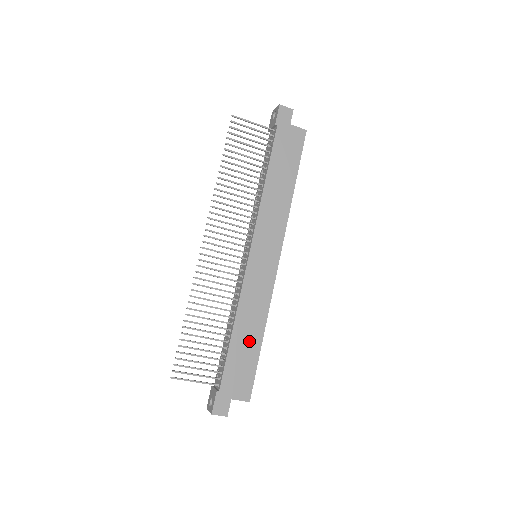
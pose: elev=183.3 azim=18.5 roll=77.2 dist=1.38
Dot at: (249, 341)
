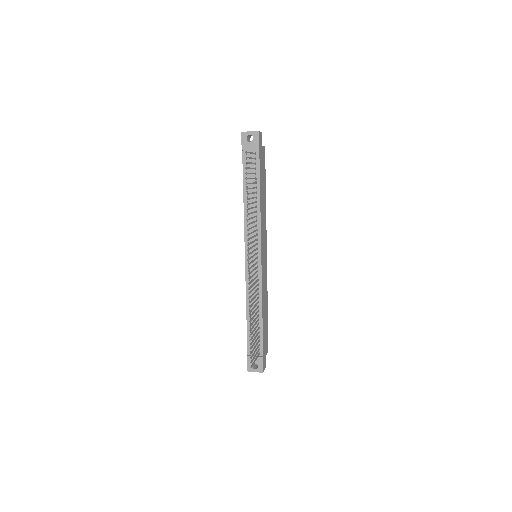
Dot at: (266, 316)
